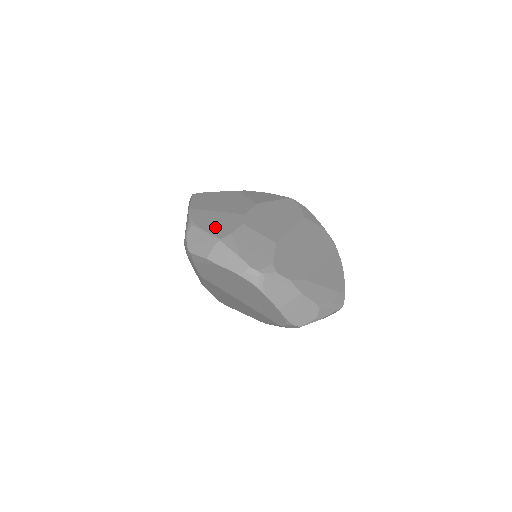
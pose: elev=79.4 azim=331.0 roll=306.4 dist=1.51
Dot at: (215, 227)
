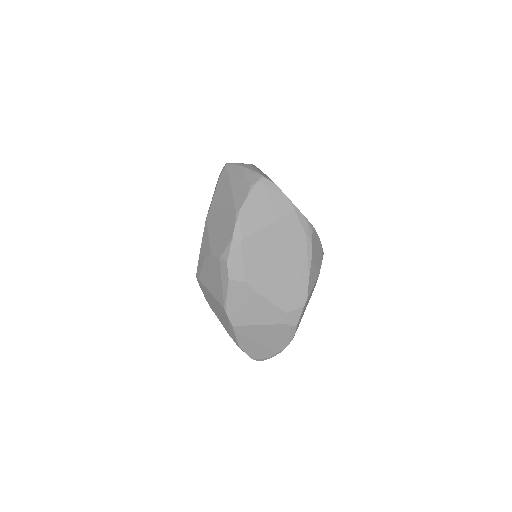
Dot at: occluded
